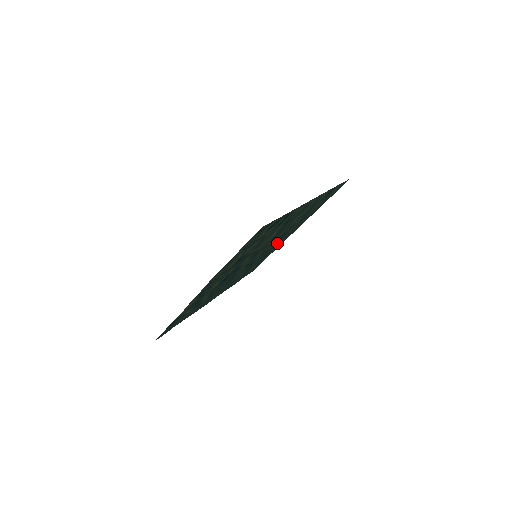
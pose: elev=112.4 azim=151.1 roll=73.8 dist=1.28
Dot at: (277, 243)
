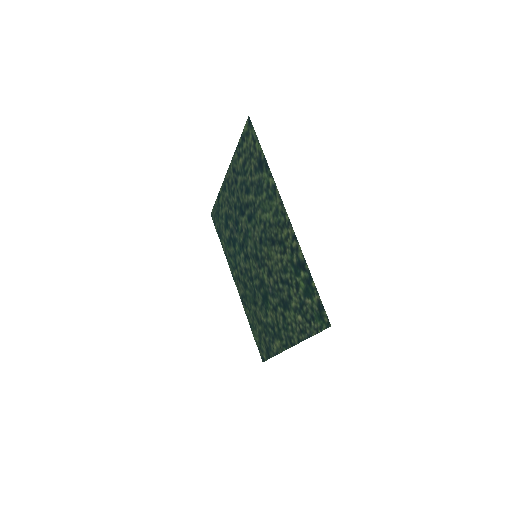
Dot at: (234, 208)
